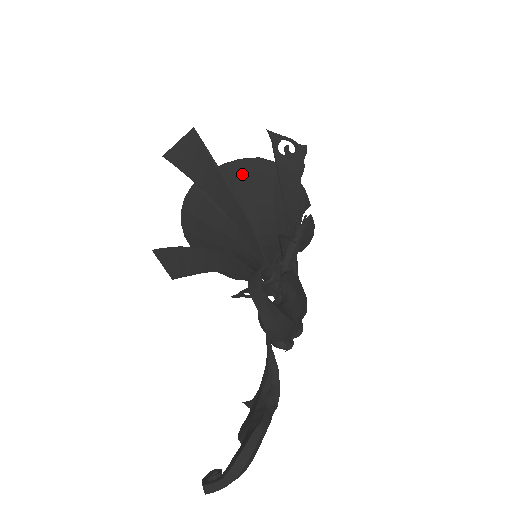
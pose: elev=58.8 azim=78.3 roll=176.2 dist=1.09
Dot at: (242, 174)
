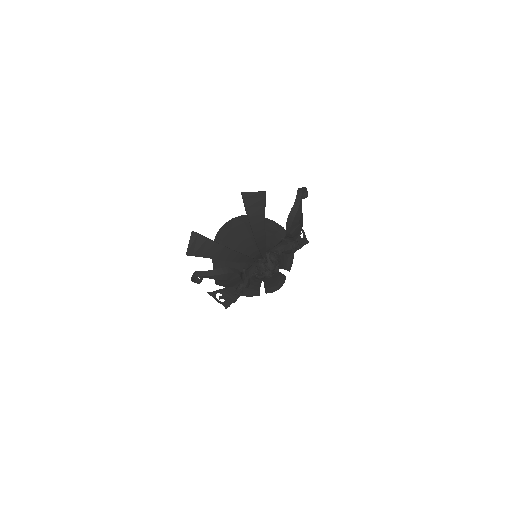
Dot at: (271, 227)
